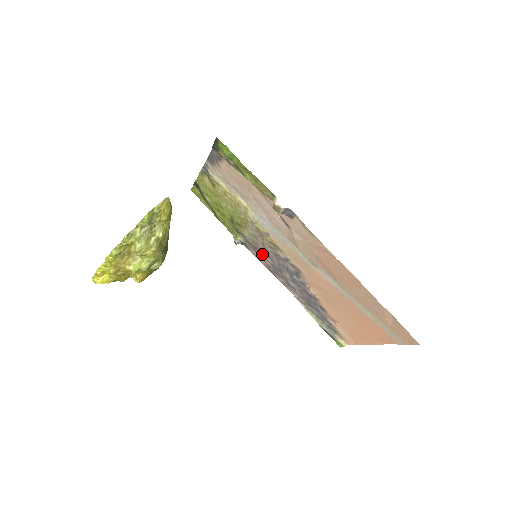
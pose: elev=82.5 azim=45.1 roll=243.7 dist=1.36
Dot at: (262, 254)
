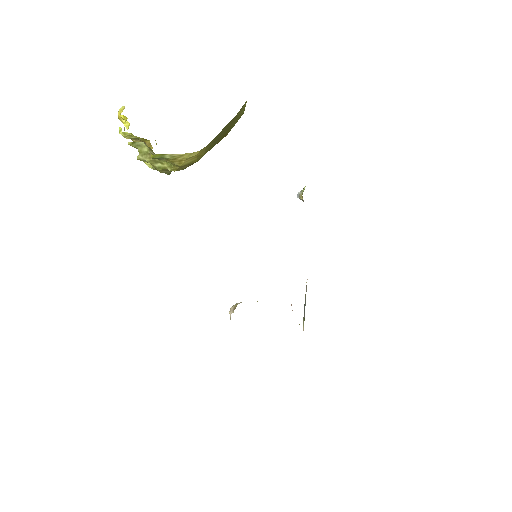
Dot at: occluded
